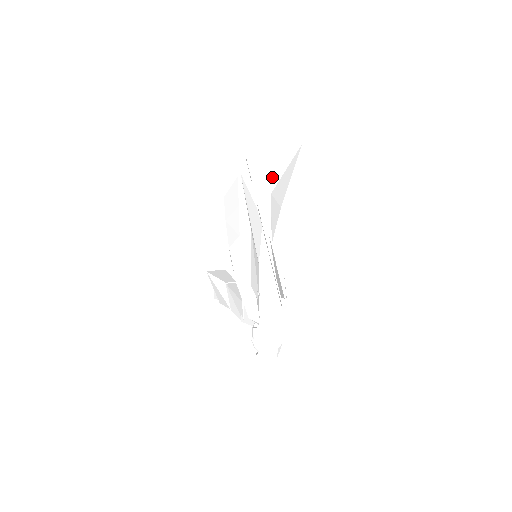
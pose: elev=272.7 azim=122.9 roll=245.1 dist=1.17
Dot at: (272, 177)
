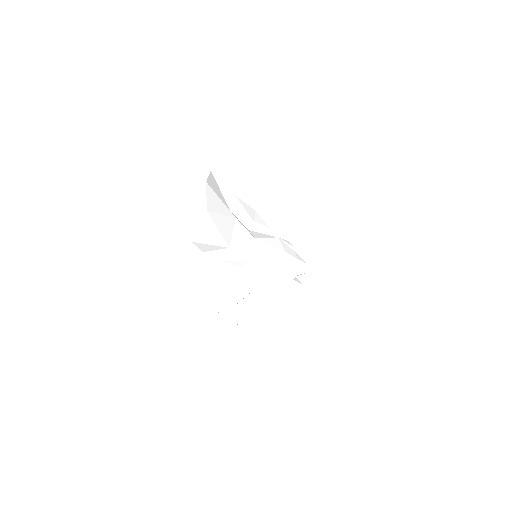
Dot at: (219, 242)
